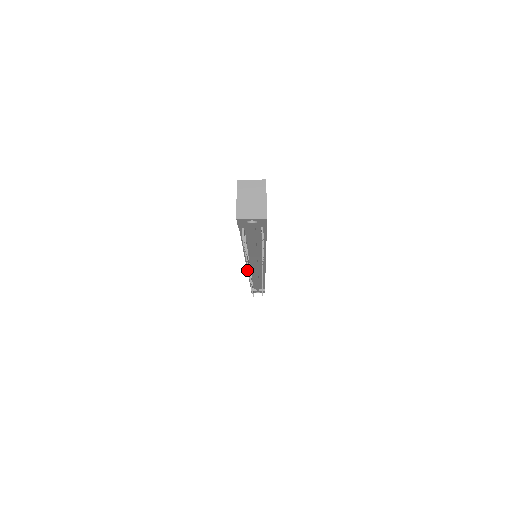
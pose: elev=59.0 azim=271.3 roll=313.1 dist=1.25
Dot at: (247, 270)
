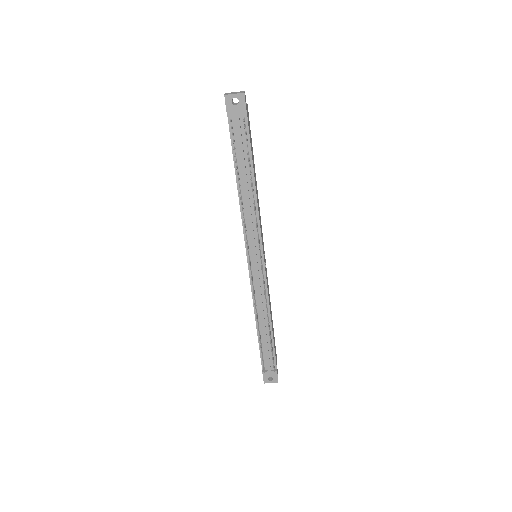
Dot at: (249, 272)
